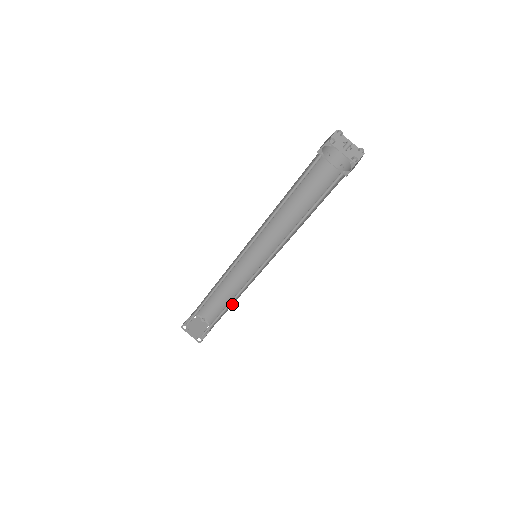
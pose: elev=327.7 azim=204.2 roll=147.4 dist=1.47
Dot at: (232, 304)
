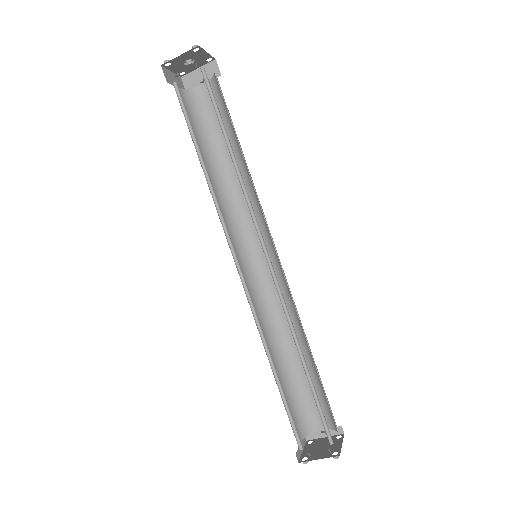
Dot at: occluded
